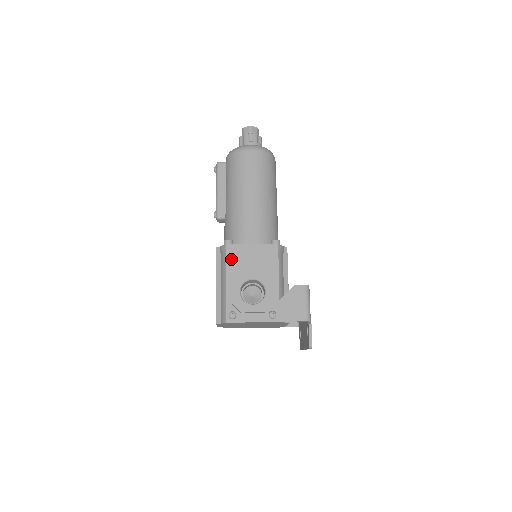
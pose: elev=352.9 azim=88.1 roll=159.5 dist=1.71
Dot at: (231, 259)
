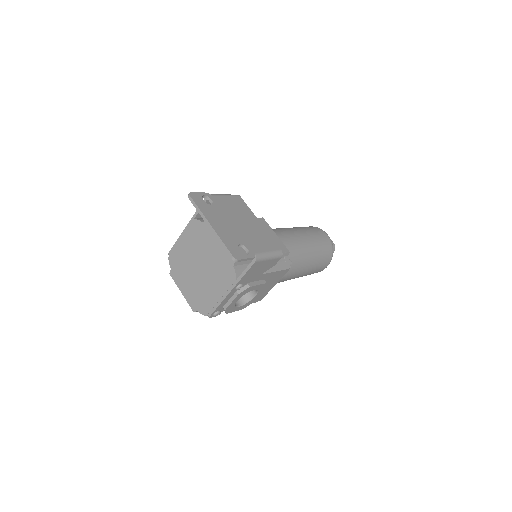
Dot at: occluded
